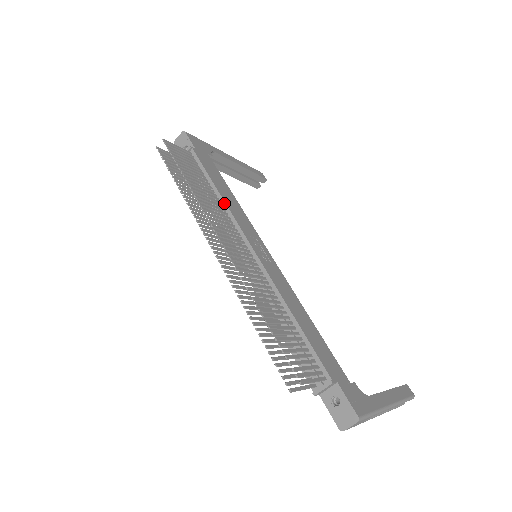
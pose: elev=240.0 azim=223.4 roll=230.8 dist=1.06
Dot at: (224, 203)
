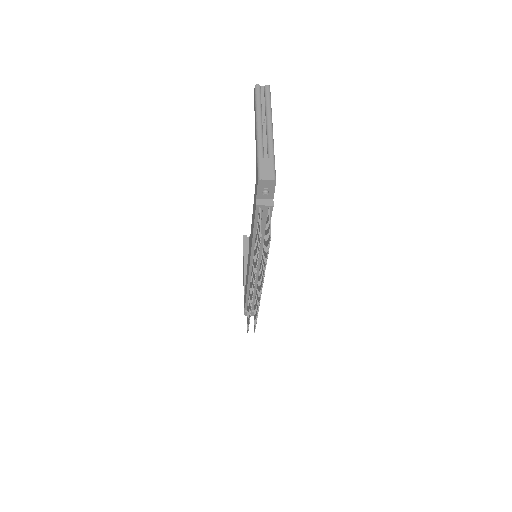
Dot at: occluded
